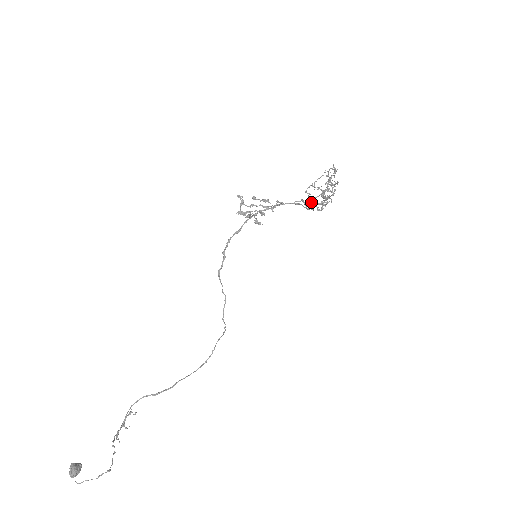
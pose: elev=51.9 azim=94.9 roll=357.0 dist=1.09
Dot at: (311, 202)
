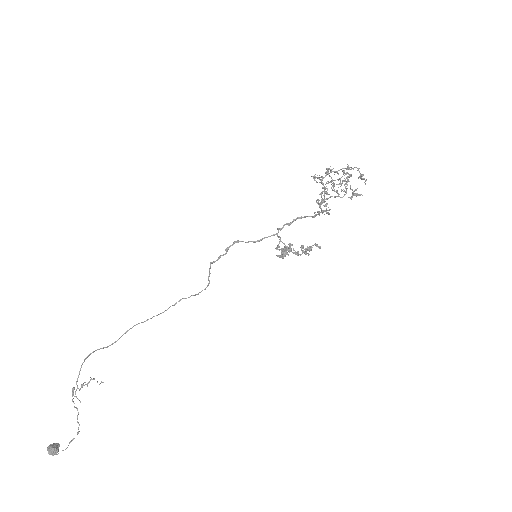
Dot at: (327, 210)
